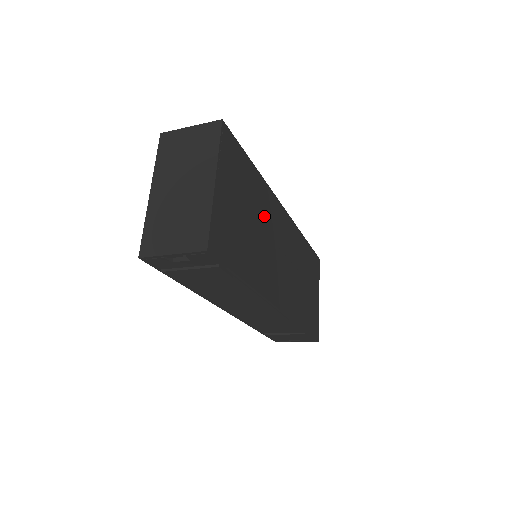
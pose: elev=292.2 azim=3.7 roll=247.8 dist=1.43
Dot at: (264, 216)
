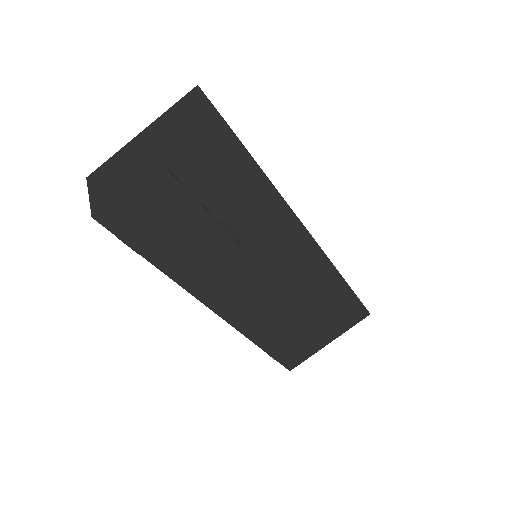
Dot at: (252, 230)
